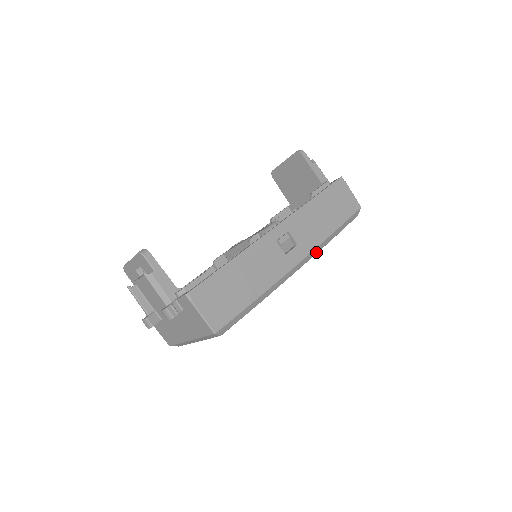
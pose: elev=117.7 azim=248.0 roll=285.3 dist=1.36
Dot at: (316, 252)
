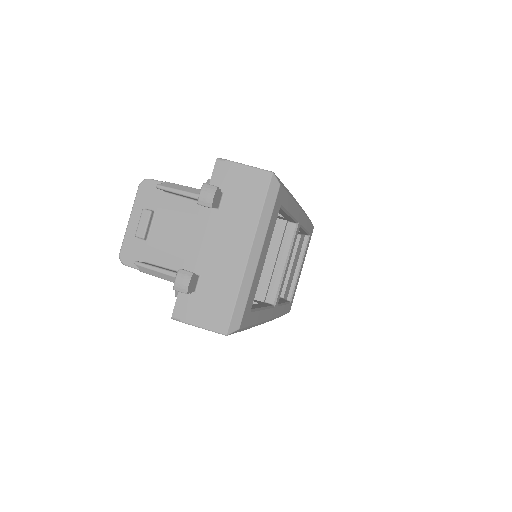
Dot at: occluded
